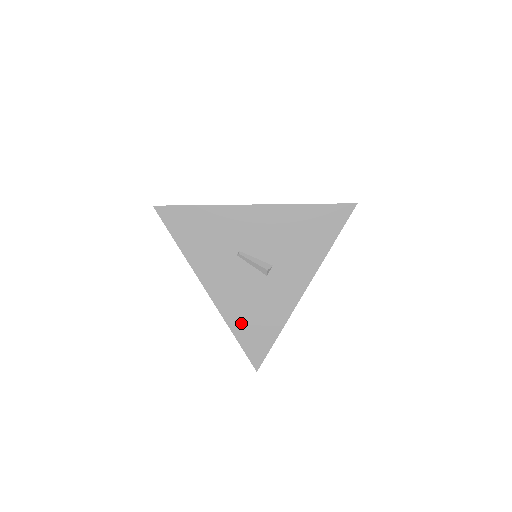
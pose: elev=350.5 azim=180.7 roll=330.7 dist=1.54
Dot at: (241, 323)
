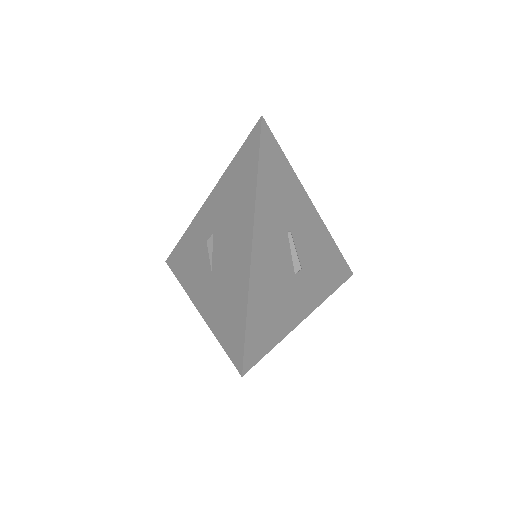
Dot at: (258, 303)
